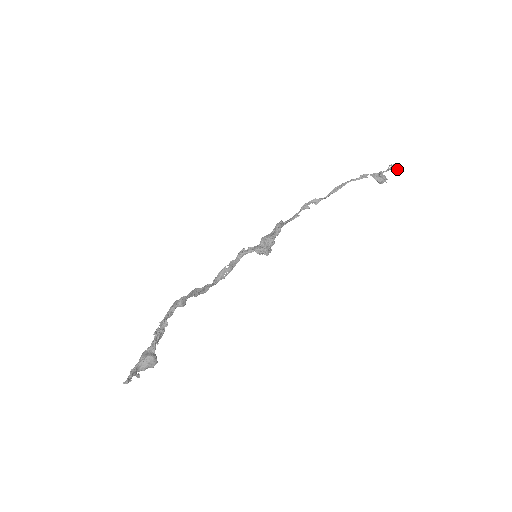
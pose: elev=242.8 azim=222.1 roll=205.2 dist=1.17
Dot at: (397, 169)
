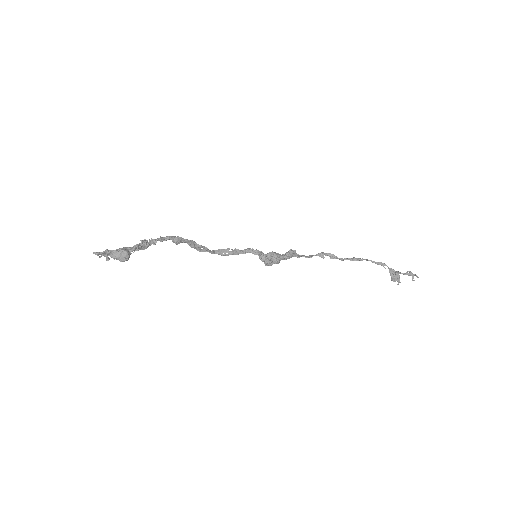
Dot at: occluded
